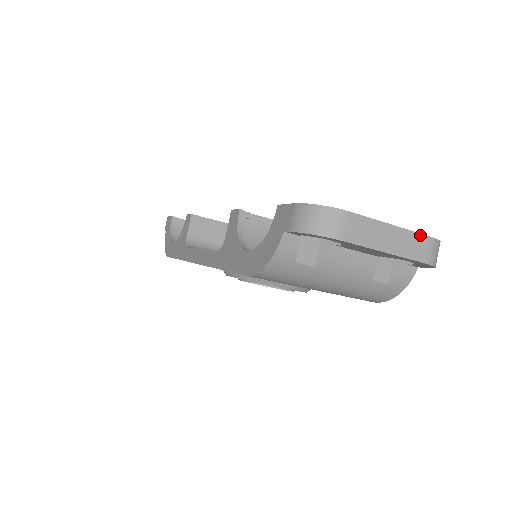
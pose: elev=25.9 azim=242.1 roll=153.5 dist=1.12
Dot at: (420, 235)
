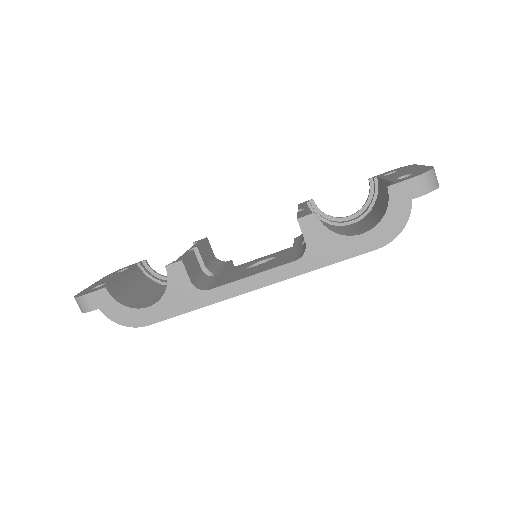
Dot at: occluded
